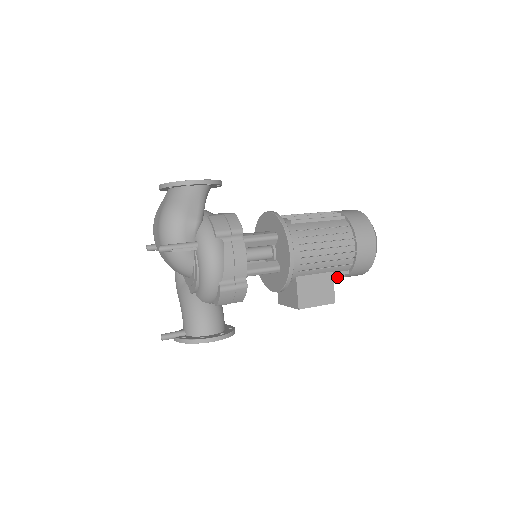
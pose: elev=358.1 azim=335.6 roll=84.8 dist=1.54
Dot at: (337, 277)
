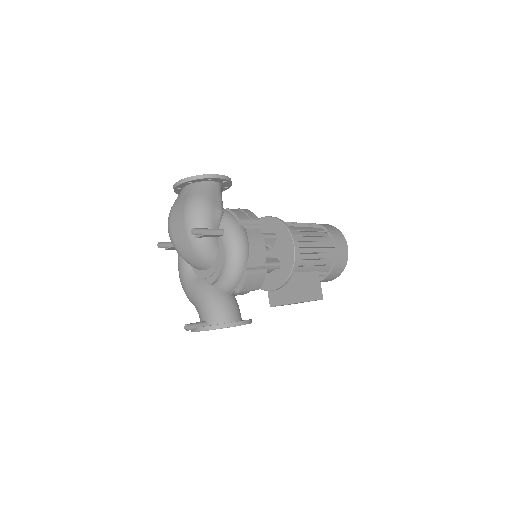
Dot at: occluded
